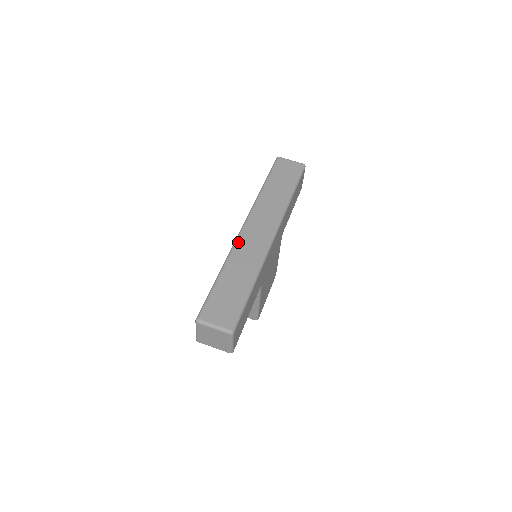
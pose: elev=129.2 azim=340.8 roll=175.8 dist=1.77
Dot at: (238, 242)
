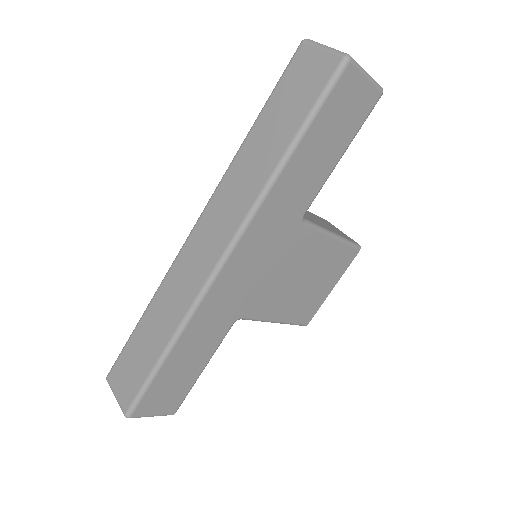
Dot at: (175, 262)
